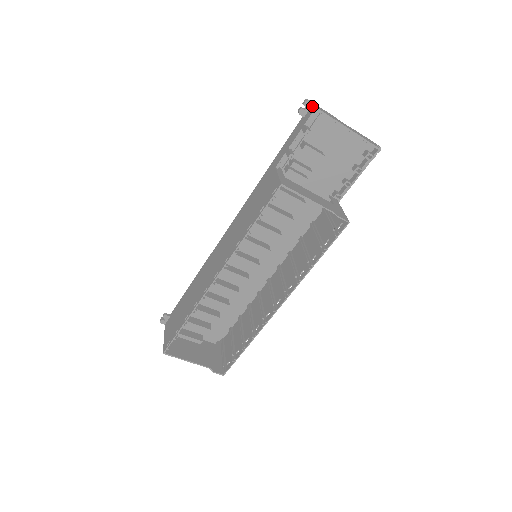
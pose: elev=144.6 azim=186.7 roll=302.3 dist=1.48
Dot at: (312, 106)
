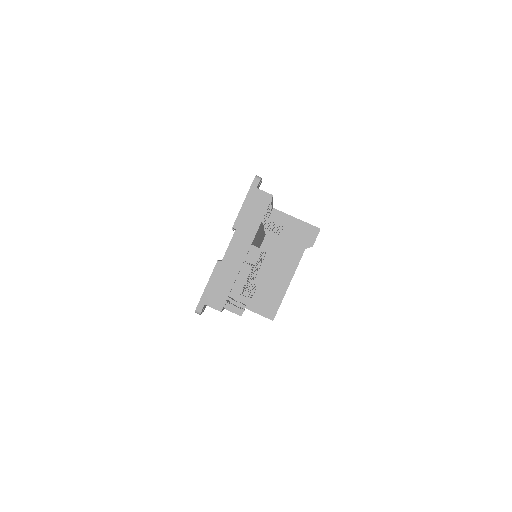
Dot at: occluded
